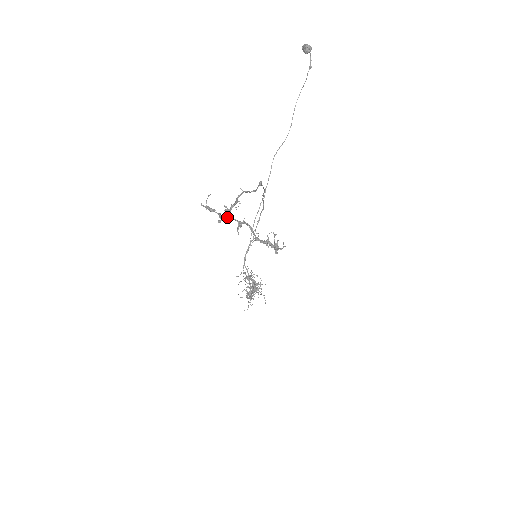
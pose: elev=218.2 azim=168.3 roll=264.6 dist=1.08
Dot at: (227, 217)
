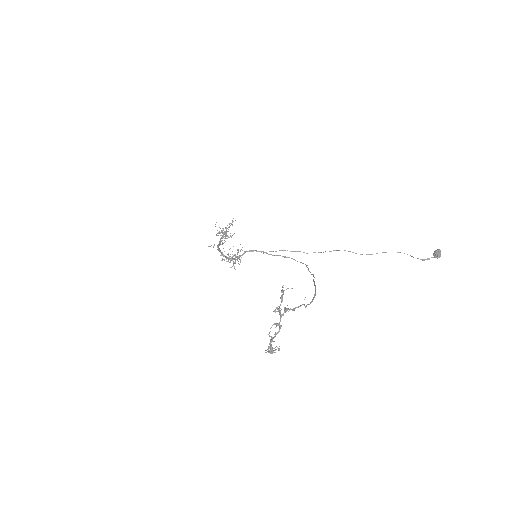
Dot at: (280, 314)
